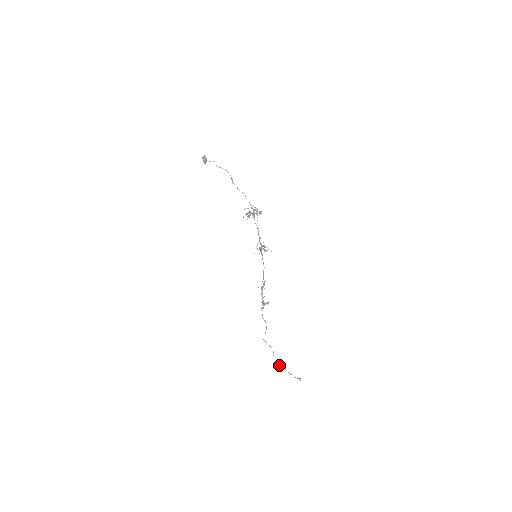
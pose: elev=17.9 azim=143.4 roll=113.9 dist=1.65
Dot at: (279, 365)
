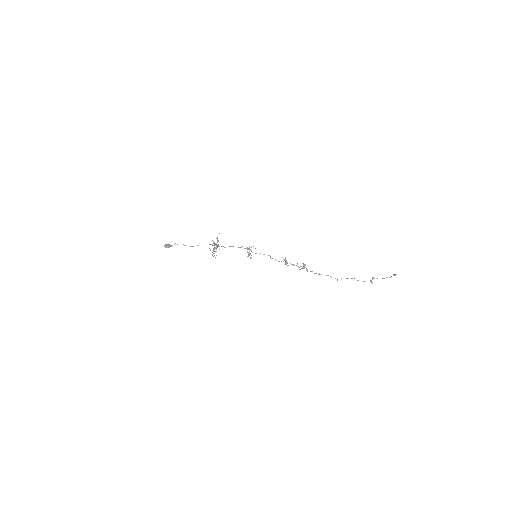
Dot at: occluded
